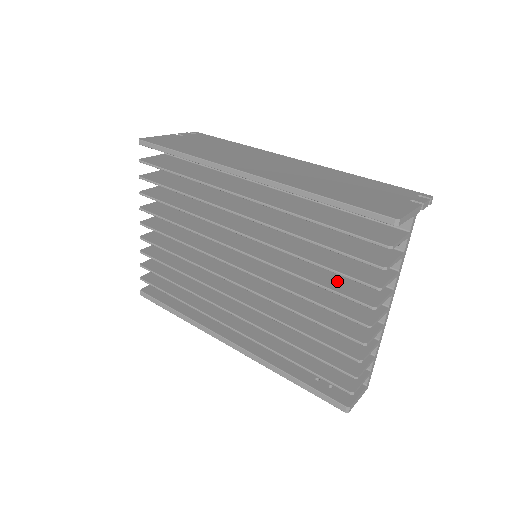
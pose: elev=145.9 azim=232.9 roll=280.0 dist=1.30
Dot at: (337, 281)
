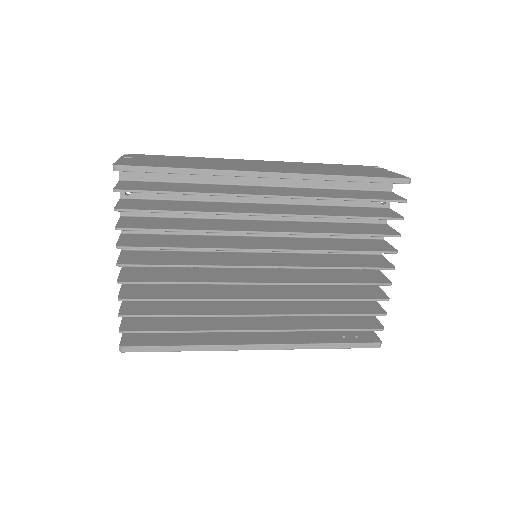
Dot at: (355, 245)
